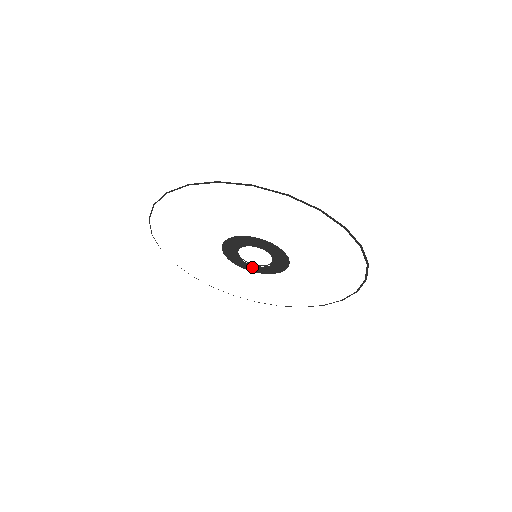
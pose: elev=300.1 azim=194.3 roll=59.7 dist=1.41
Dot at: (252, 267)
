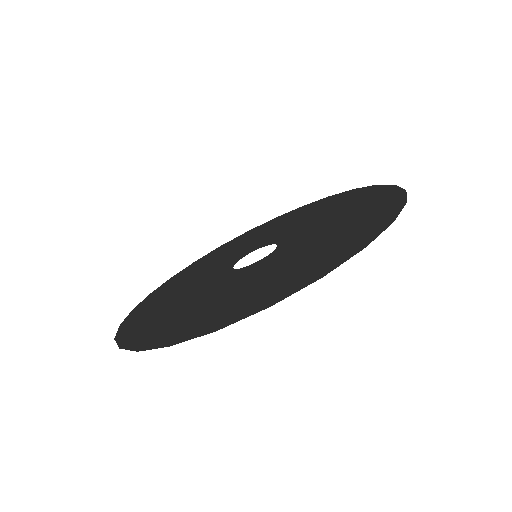
Dot at: (248, 251)
